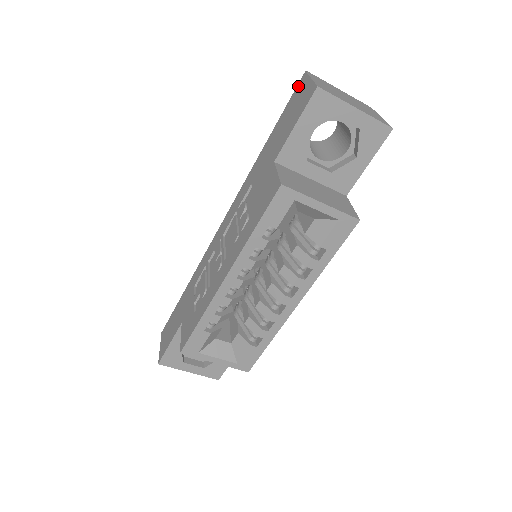
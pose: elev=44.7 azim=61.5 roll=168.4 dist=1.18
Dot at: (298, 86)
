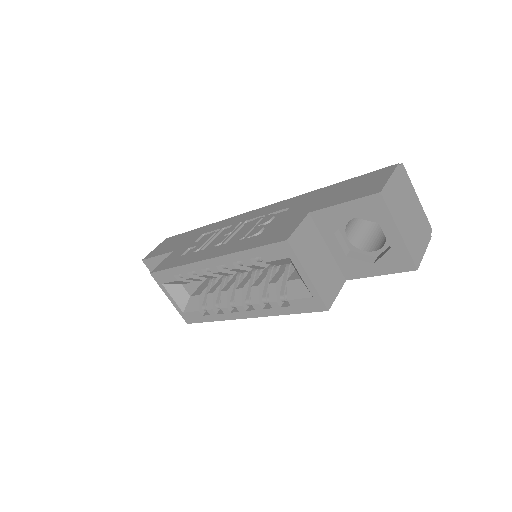
Dot at: (383, 169)
